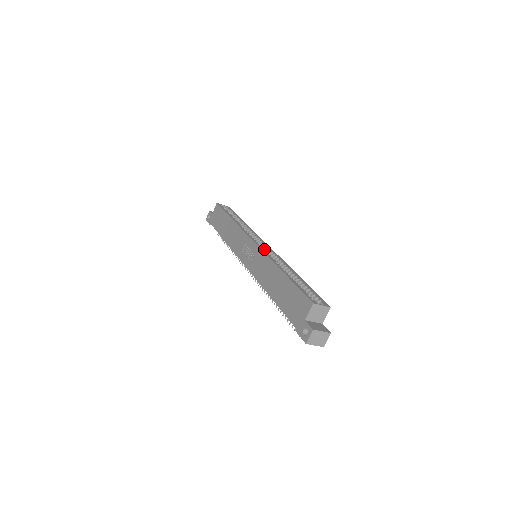
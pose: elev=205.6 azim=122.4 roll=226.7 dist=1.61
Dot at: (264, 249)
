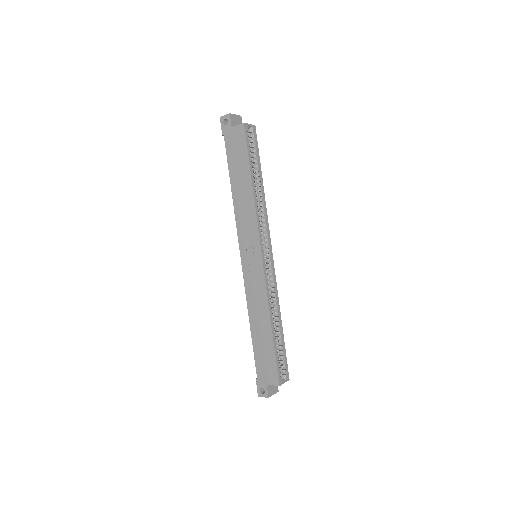
Dot at: (267, 274)
